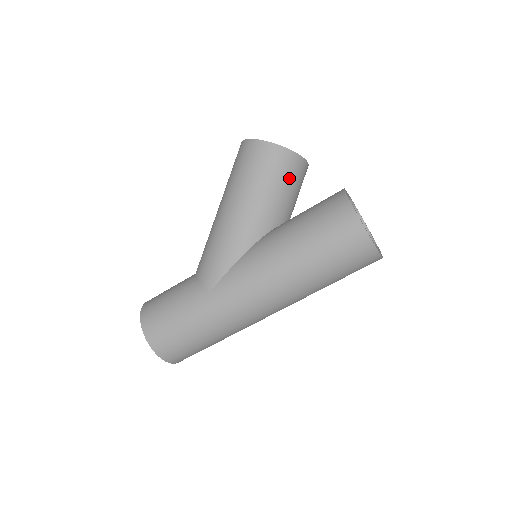
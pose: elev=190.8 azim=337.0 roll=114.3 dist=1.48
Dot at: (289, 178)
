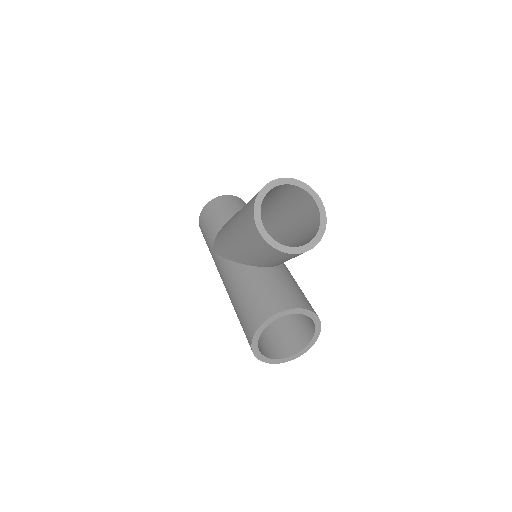
Dot at: (268, 255)
